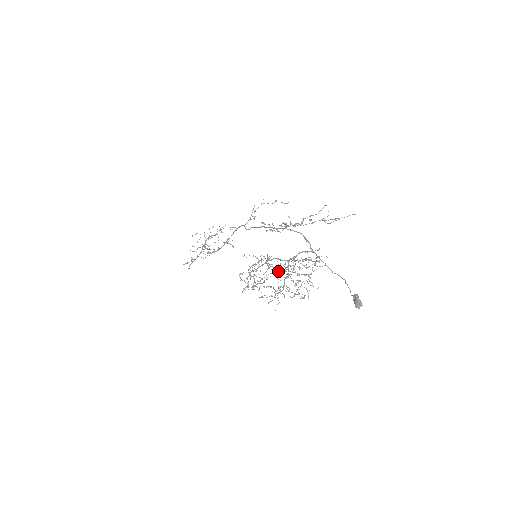
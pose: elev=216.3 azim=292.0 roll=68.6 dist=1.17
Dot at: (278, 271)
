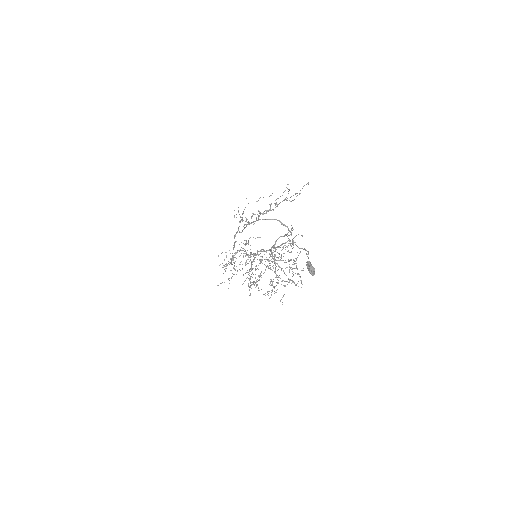
Dot at: occluded
